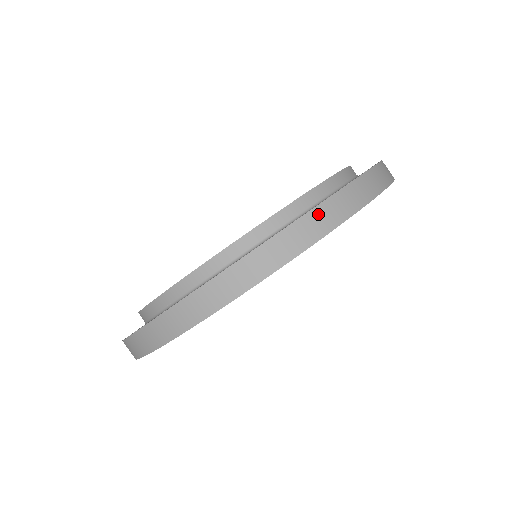
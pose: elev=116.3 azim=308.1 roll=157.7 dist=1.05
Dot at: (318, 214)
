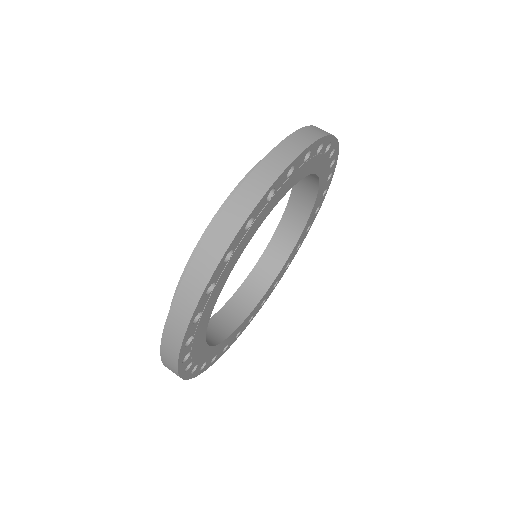
Dot at: (194, 270)
